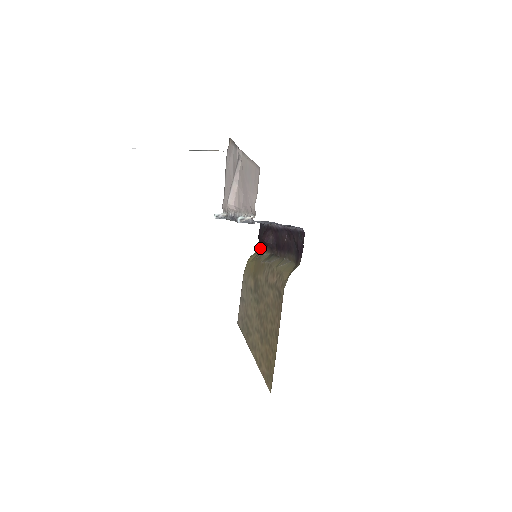
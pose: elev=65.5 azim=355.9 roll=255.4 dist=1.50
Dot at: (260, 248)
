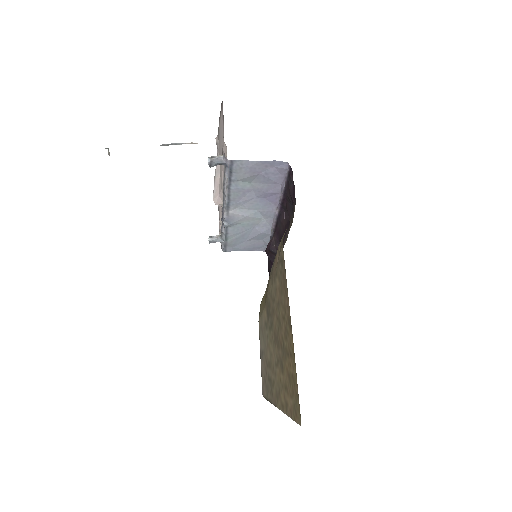
Dot at: occluded
